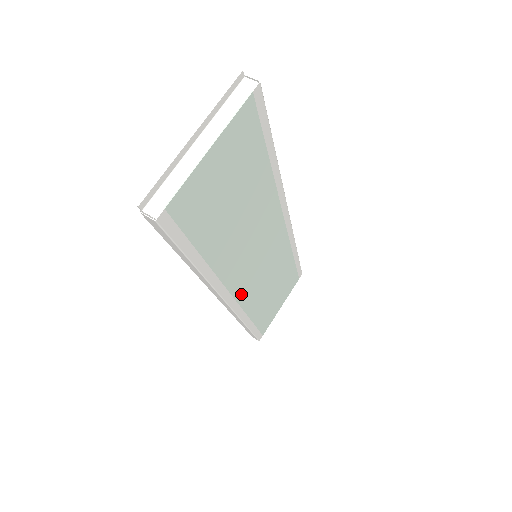
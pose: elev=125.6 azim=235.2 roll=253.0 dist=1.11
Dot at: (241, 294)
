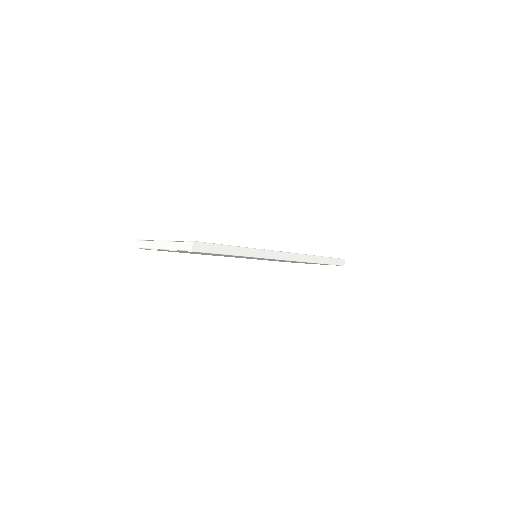
Dot at: occluded
